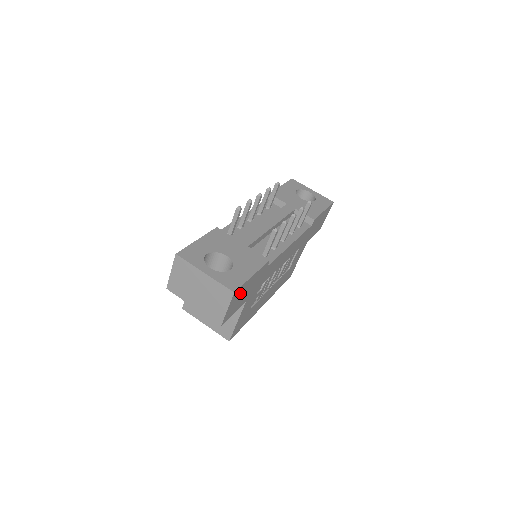
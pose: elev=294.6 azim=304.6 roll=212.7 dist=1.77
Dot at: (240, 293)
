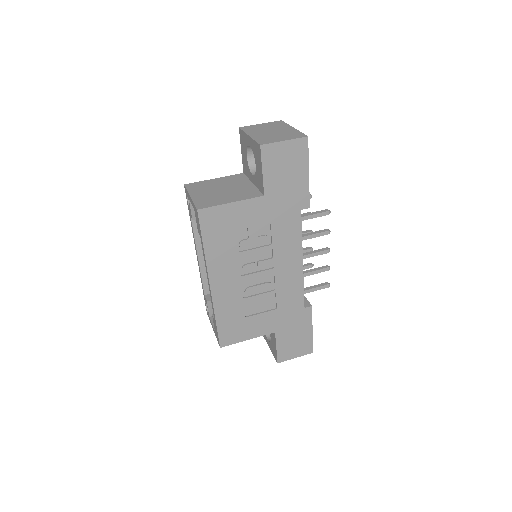
Dot at: (295, 159)
